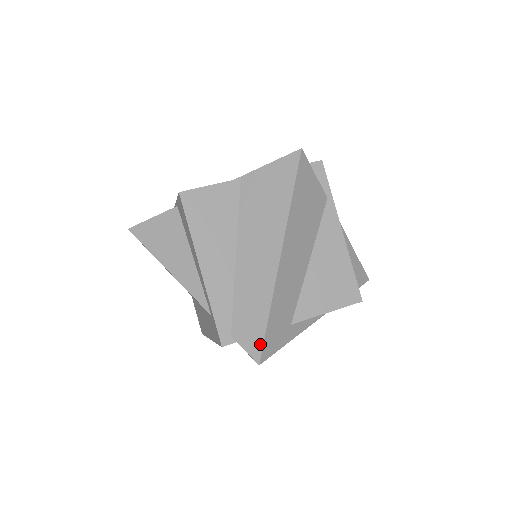
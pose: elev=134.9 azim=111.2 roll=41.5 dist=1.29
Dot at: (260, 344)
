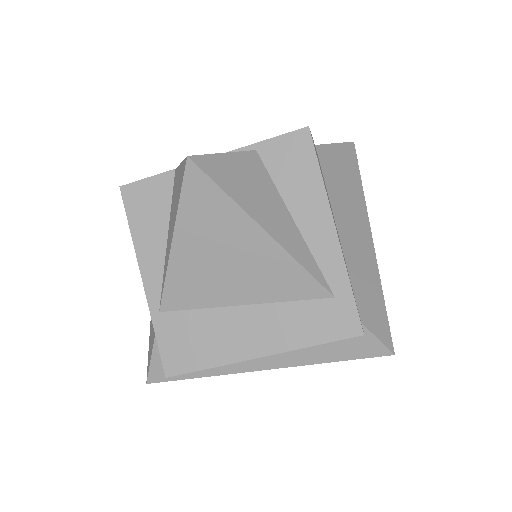
Dot at: (388, 329)
